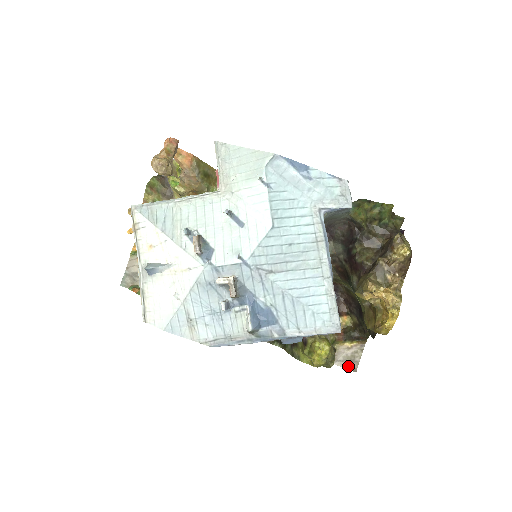
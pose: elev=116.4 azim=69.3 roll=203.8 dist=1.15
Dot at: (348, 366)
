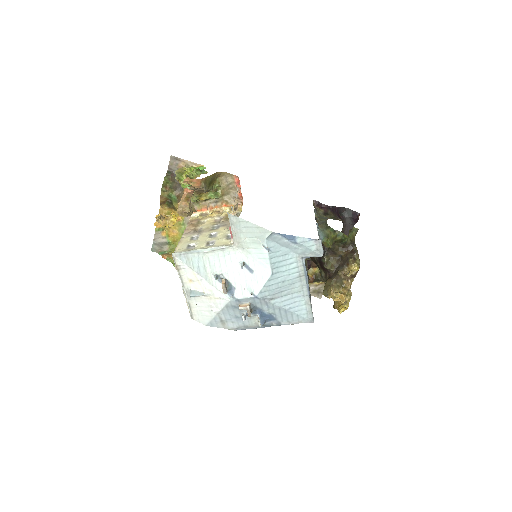
Dot at: (316, 295)
